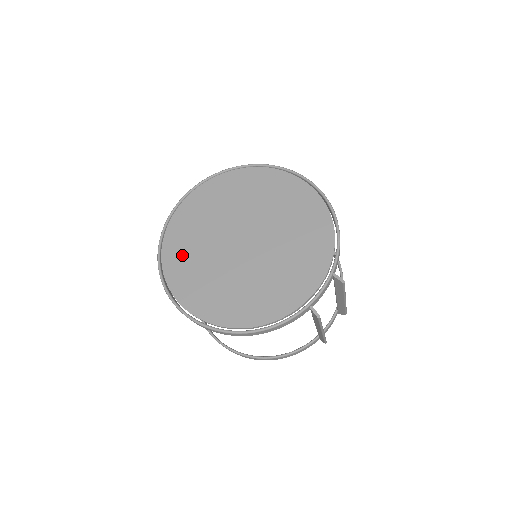
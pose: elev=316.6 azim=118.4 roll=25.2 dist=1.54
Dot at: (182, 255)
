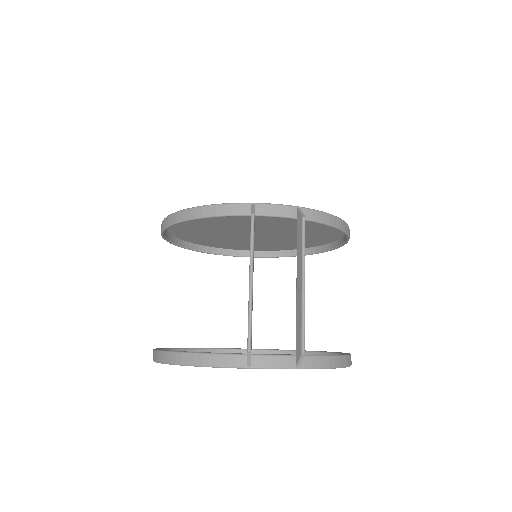
Dot at: occluded
